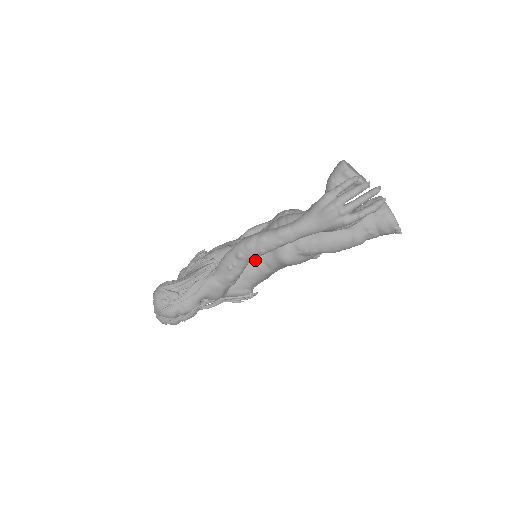
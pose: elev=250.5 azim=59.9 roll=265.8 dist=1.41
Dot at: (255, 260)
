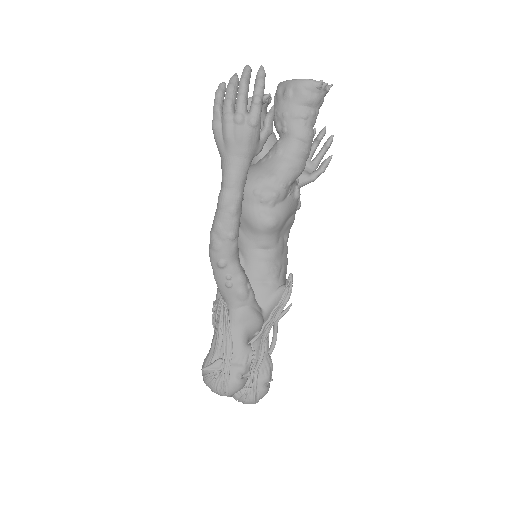
Dot at: (250, 257)
